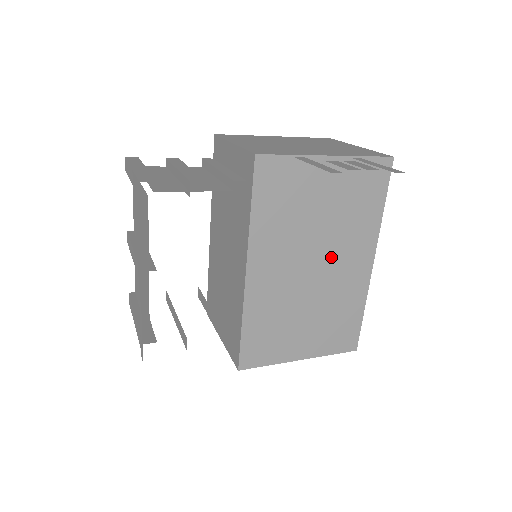
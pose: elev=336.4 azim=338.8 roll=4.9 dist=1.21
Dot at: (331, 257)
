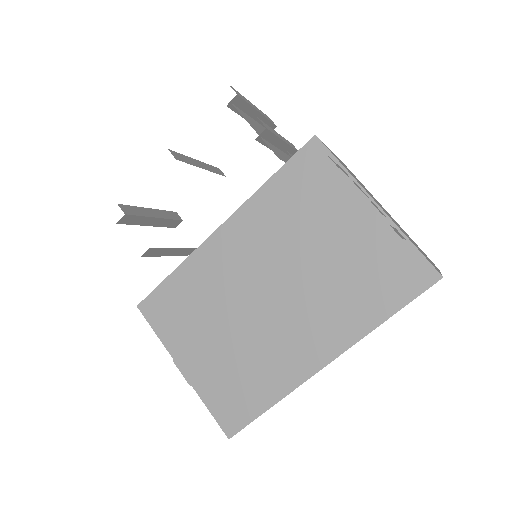
Dot at: (293, 304)
